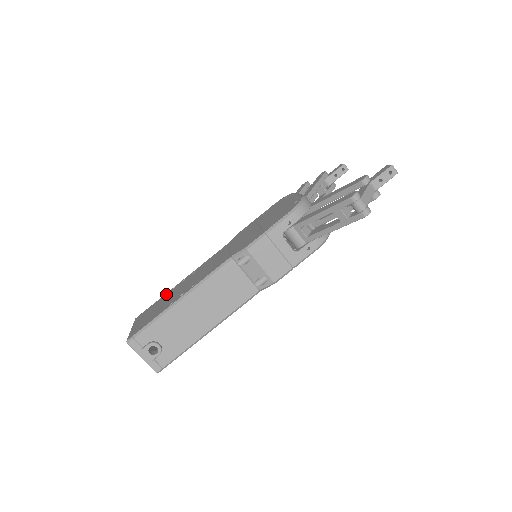
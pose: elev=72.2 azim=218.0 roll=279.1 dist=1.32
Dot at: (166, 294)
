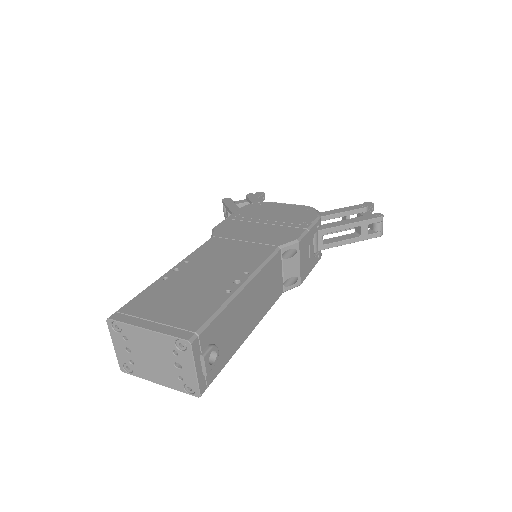
Dot at: (157, 285)
